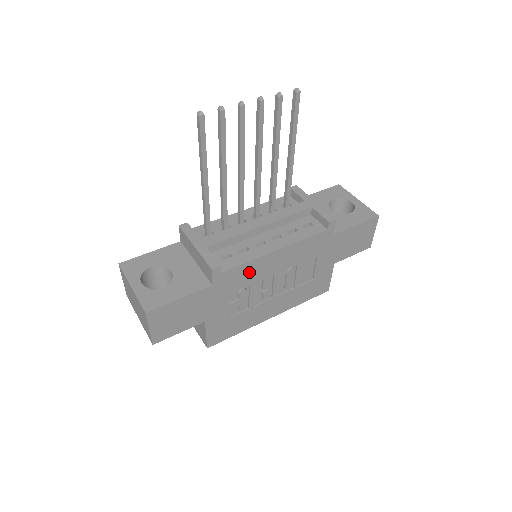
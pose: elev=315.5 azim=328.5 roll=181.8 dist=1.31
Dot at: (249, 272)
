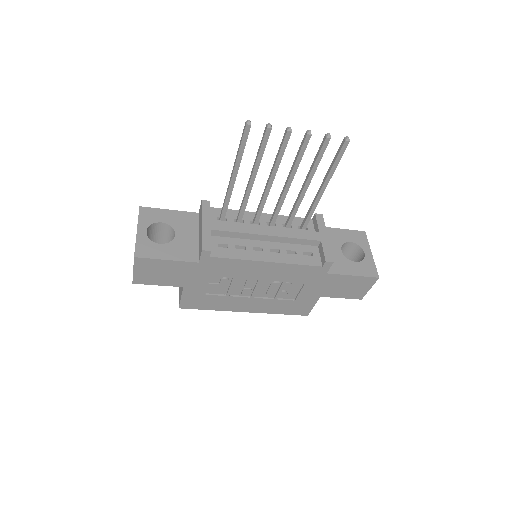
Dot at: (236, 267)
